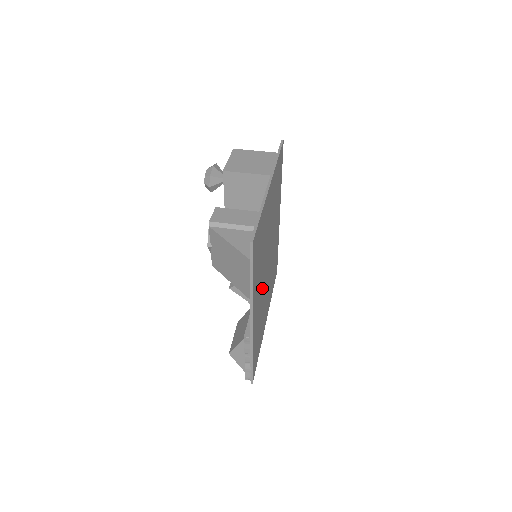
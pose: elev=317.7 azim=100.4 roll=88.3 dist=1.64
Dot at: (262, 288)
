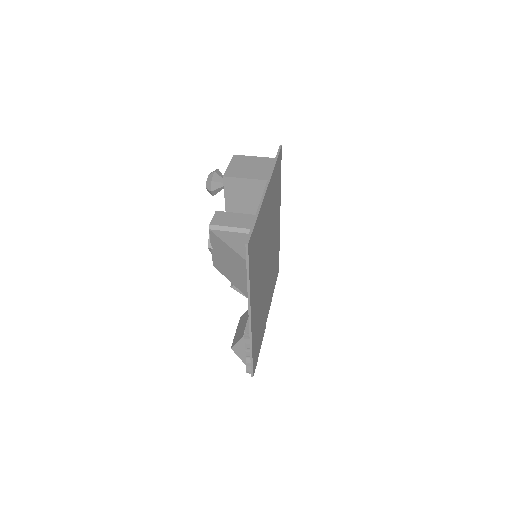
Dot at: (261, 286)
